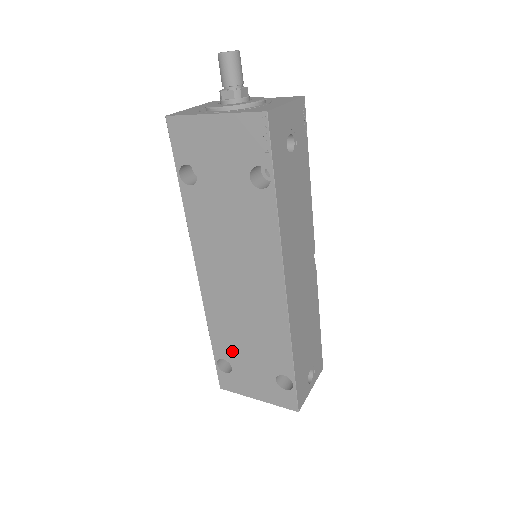
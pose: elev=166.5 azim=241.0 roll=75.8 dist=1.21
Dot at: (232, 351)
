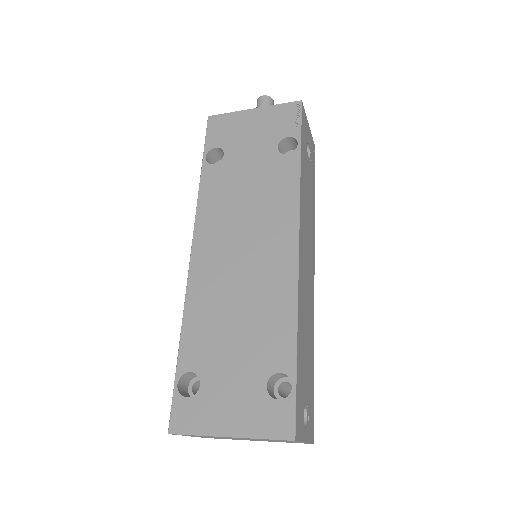
Dot at: (208, 353)
